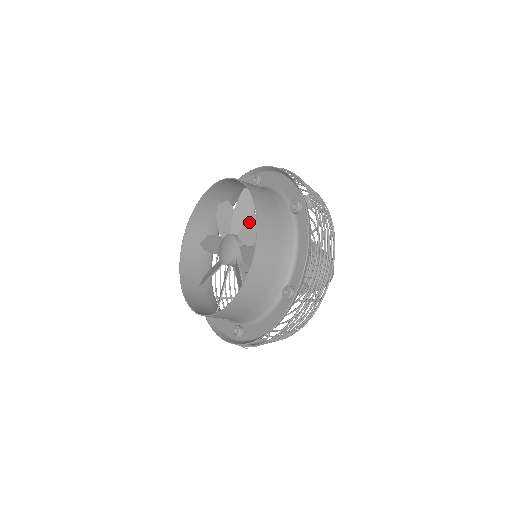
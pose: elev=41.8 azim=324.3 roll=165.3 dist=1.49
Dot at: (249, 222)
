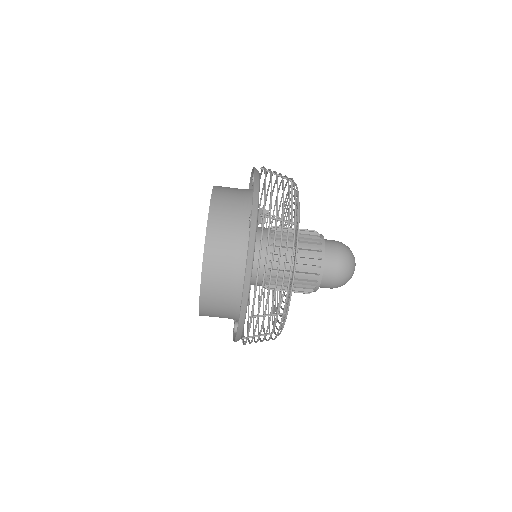
Dot at: occluded
